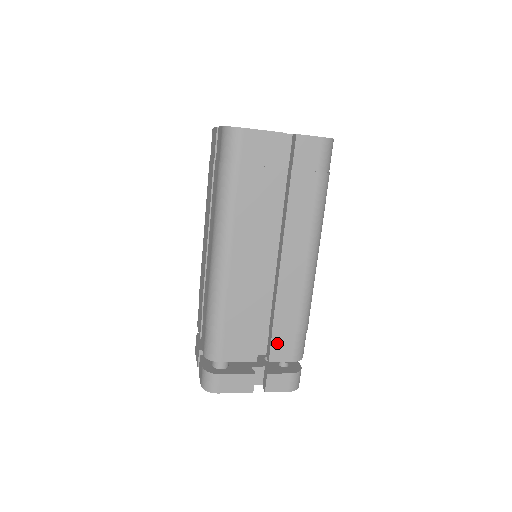
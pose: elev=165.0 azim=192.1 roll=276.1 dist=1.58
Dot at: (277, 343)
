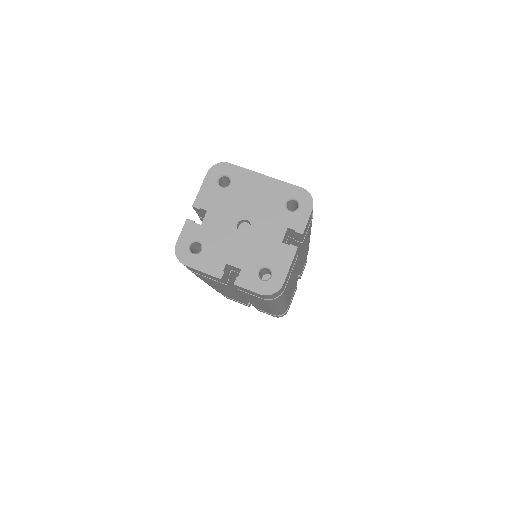
Dot at: occluded
